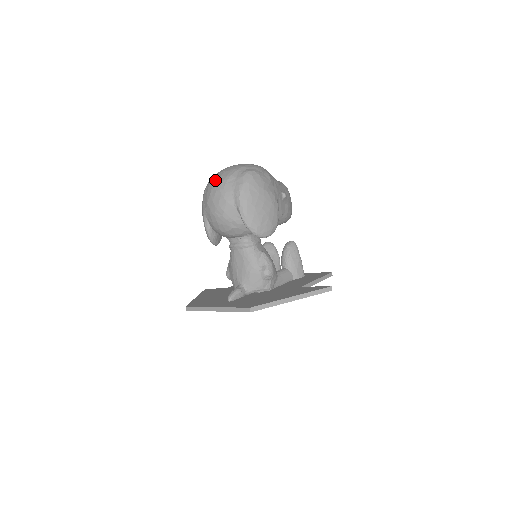
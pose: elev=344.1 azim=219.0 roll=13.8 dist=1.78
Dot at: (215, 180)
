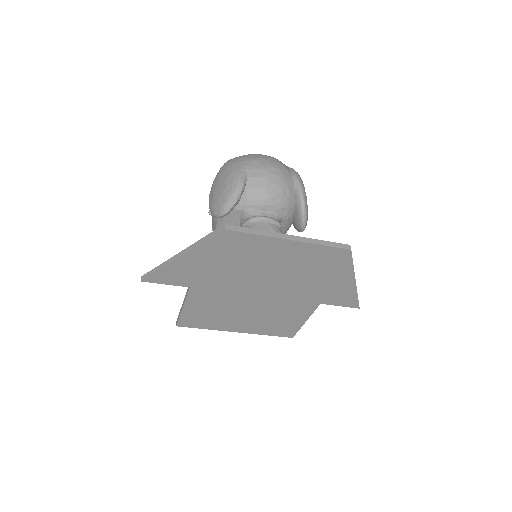
Dot at: occluded
